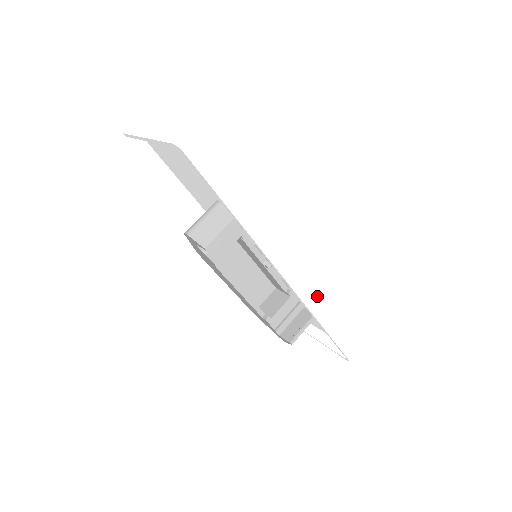
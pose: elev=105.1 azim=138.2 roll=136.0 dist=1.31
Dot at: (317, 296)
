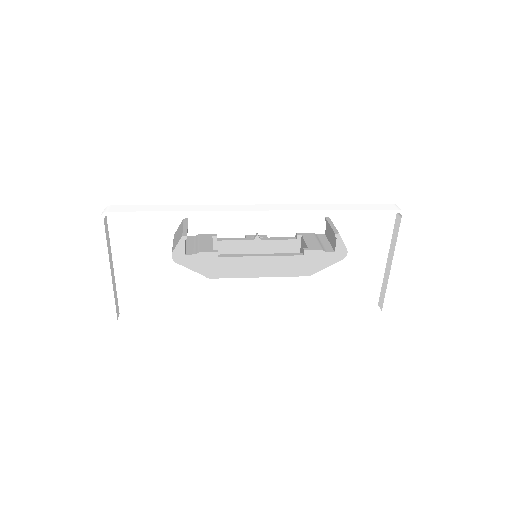
Dot at: (301, 205)
